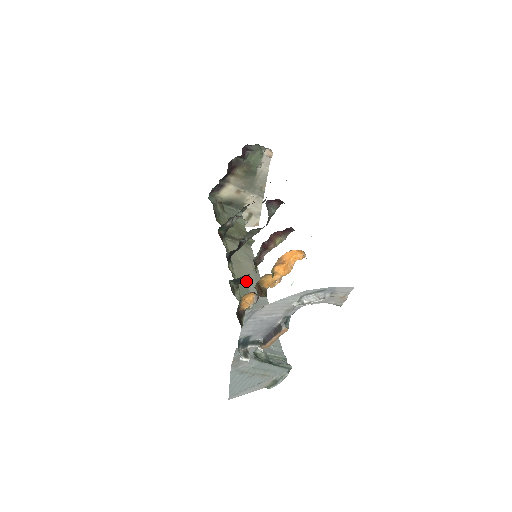
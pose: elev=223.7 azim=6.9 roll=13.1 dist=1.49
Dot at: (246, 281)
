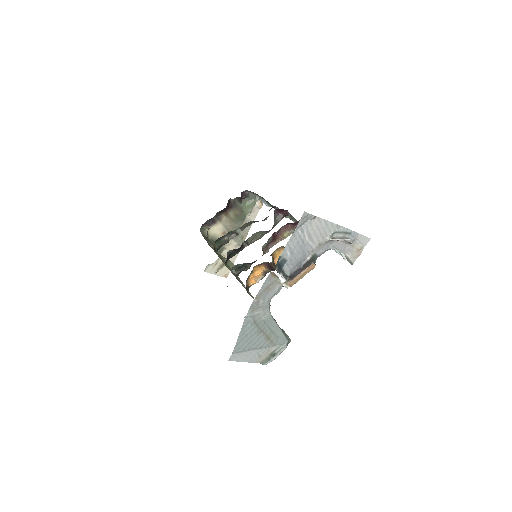
Dot at: (240, 281)
